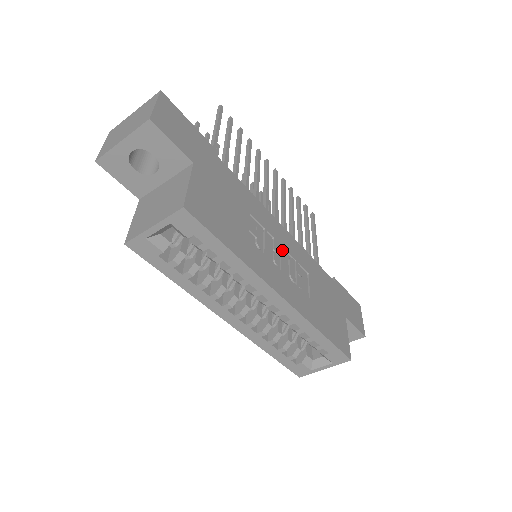
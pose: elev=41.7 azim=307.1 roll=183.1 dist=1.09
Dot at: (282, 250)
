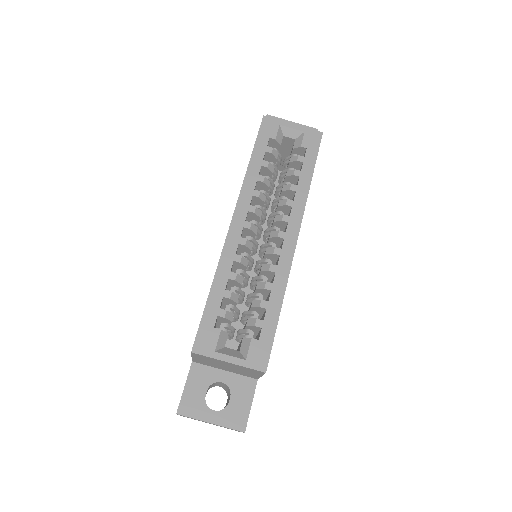
Dot at: occluded
